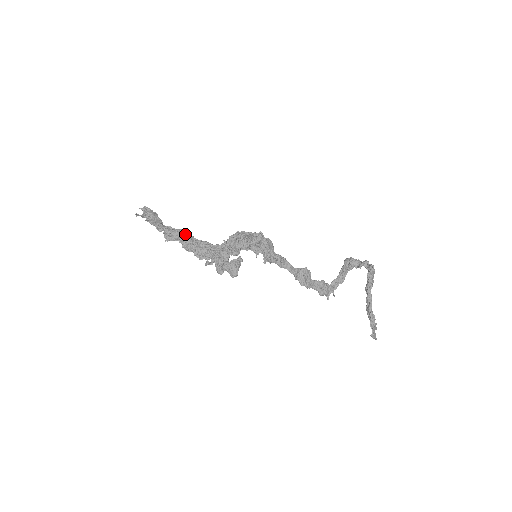
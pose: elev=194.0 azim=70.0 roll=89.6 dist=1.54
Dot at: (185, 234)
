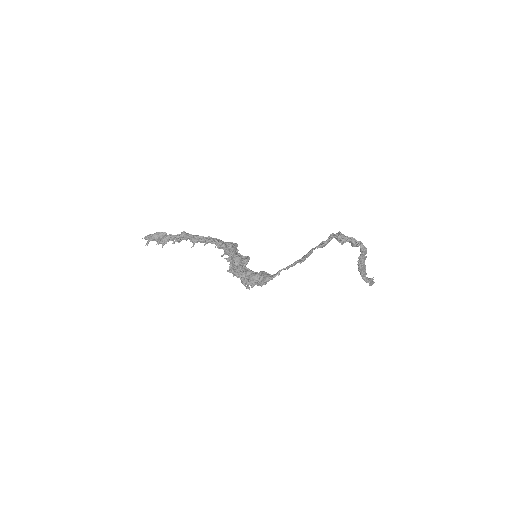
Dot at: (190, 238)
